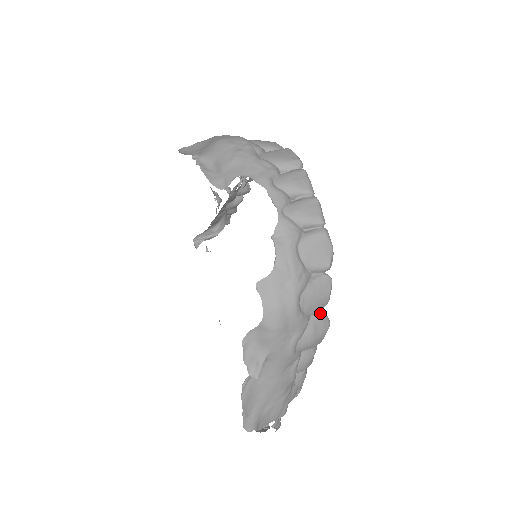
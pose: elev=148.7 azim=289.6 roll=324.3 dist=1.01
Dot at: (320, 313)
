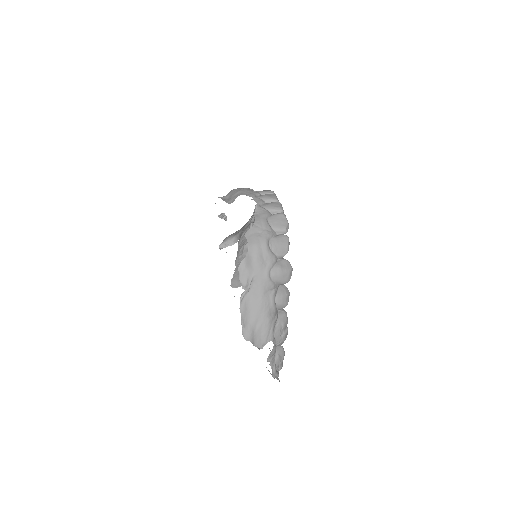
Dot at: (285, 259)
